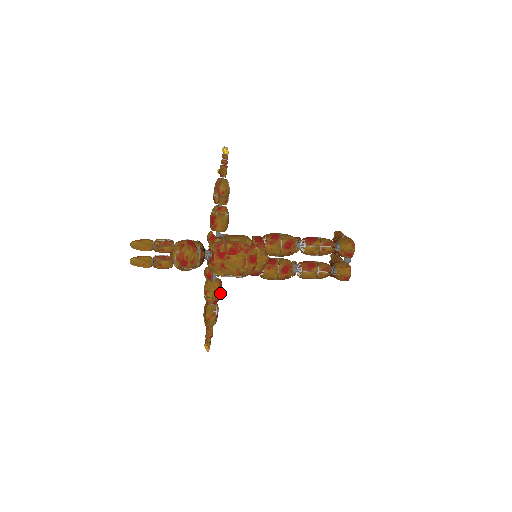
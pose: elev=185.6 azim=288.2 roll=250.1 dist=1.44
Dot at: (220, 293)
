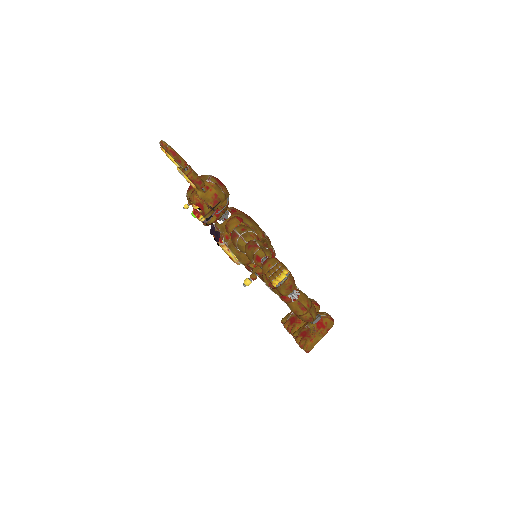
Dot at: occluded
